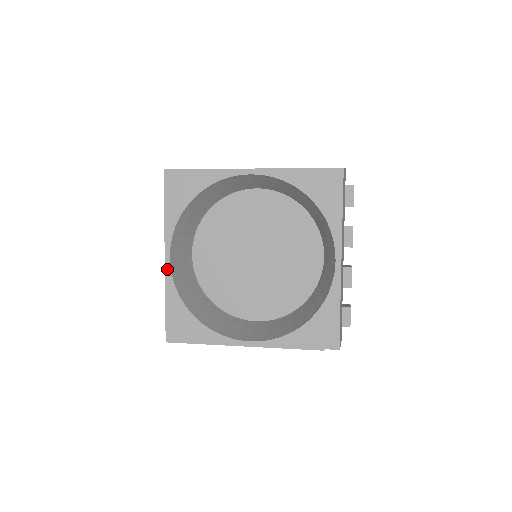
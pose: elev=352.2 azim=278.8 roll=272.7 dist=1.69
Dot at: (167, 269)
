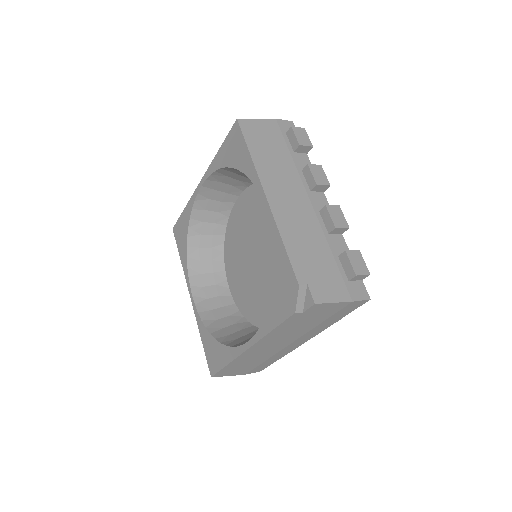
Dot at: (194, 307)
